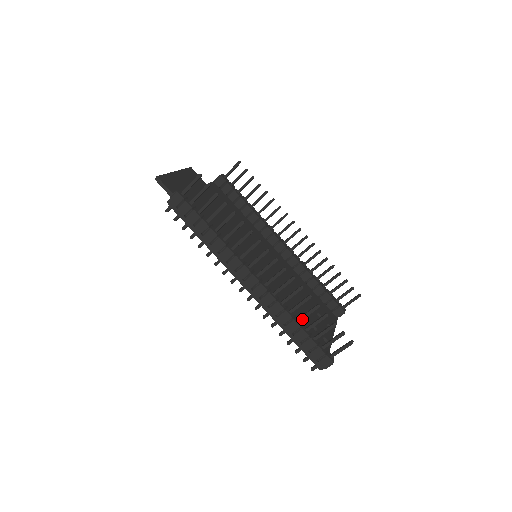
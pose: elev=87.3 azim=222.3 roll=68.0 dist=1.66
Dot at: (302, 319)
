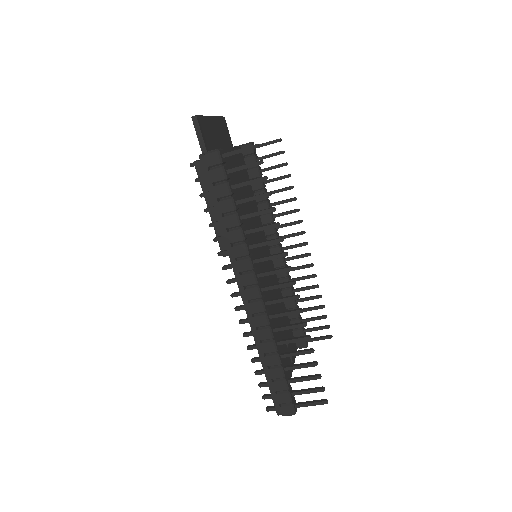
Dot at: (287, 356)
